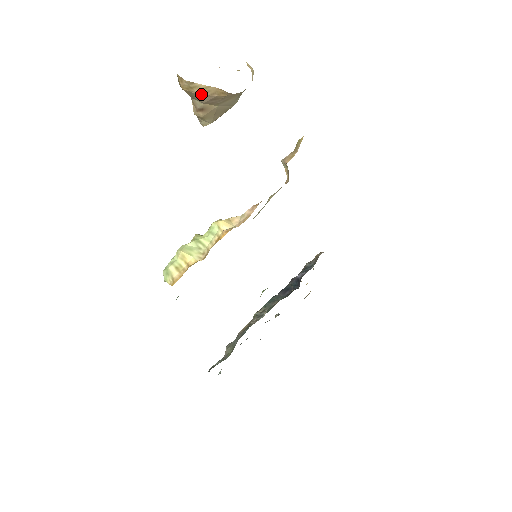
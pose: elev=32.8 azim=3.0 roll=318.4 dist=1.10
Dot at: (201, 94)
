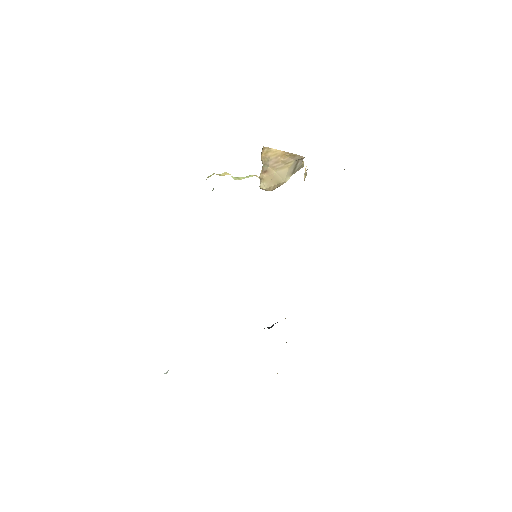
Dot at: (271, 156)
